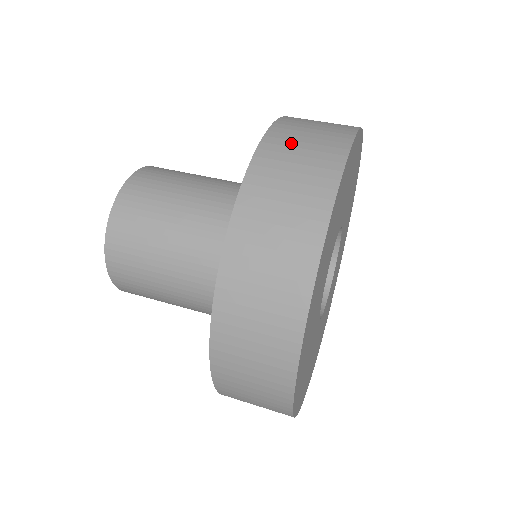
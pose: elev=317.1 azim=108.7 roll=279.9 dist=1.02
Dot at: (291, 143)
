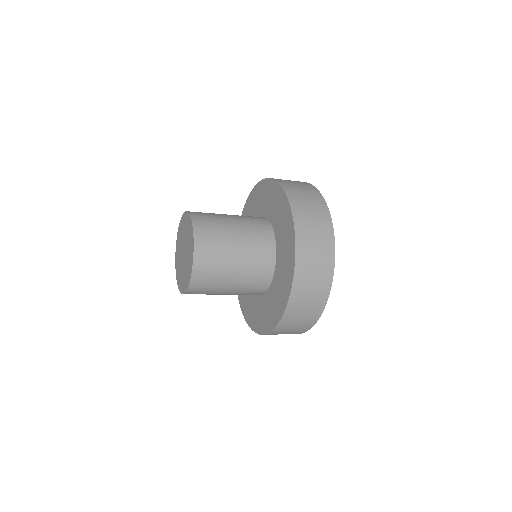
Dot at: occluded
